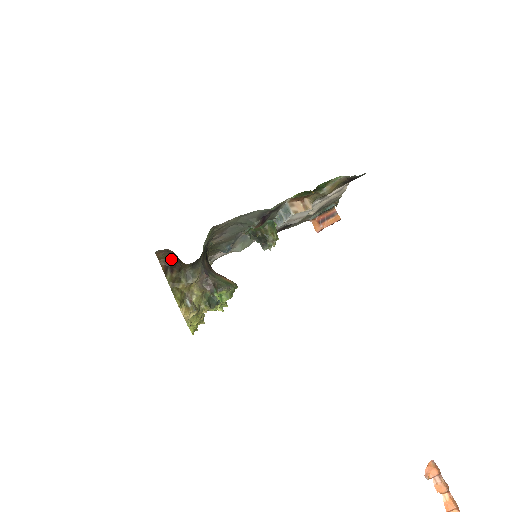
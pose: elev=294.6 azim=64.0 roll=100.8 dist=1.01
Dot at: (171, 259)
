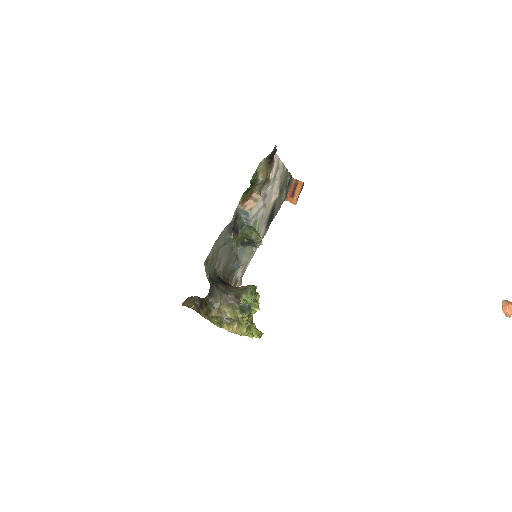
Dot at: (198, 302)
